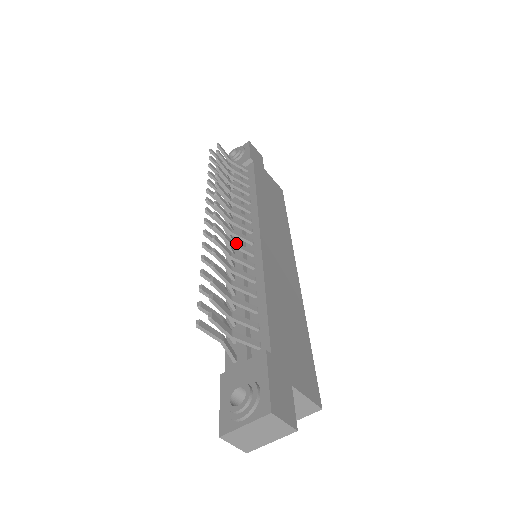
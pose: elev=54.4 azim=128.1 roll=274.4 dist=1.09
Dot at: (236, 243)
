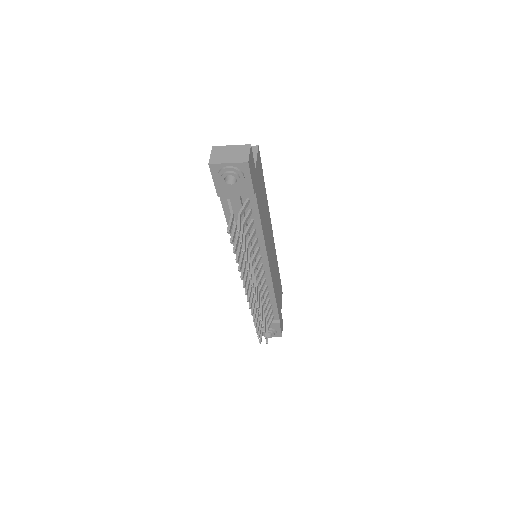
Dot at: (261, 290)
